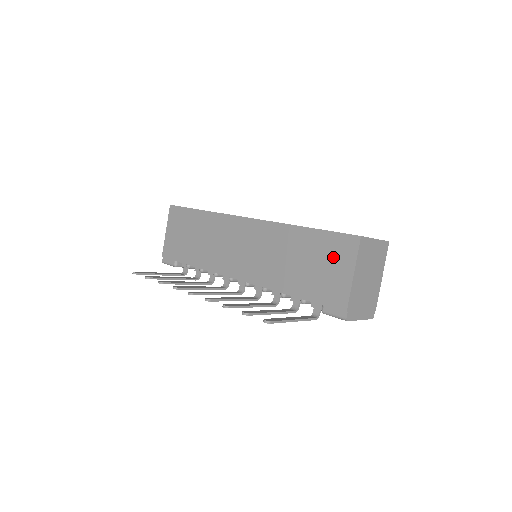
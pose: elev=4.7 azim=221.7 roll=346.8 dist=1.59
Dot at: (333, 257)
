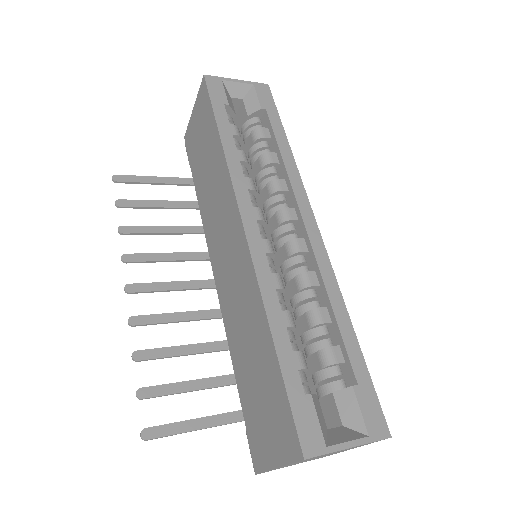
Dot at: (274, 420)
